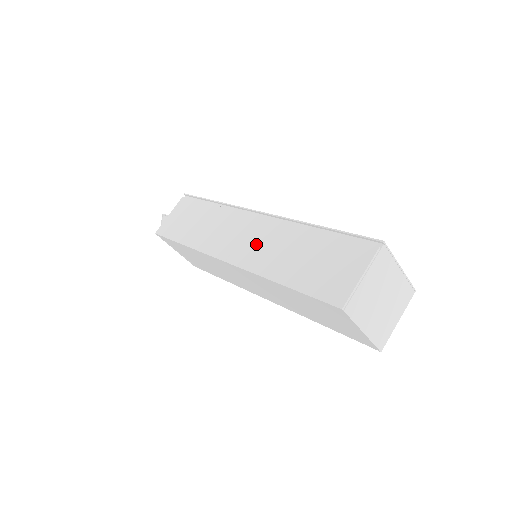
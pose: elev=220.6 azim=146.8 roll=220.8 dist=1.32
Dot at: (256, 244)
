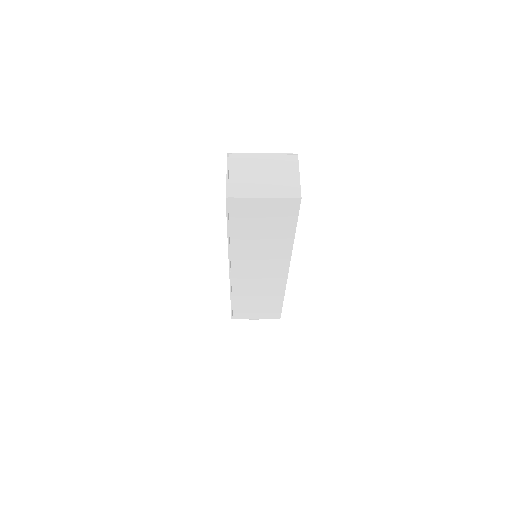
Dot at: occluded
